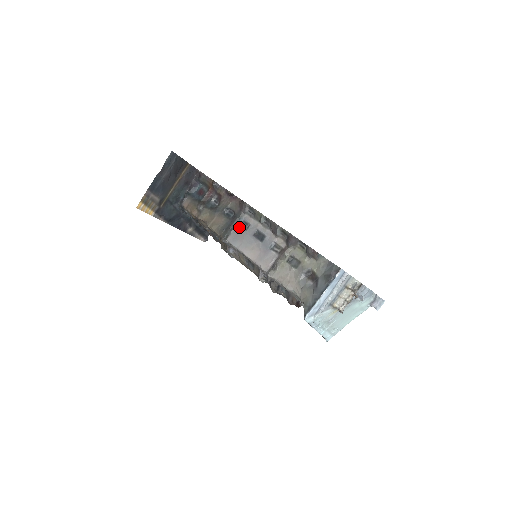
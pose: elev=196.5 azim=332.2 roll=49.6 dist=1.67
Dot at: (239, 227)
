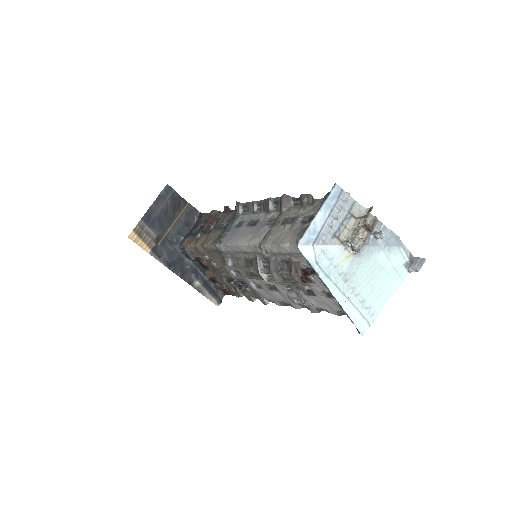
Dot at: (233, 228)
